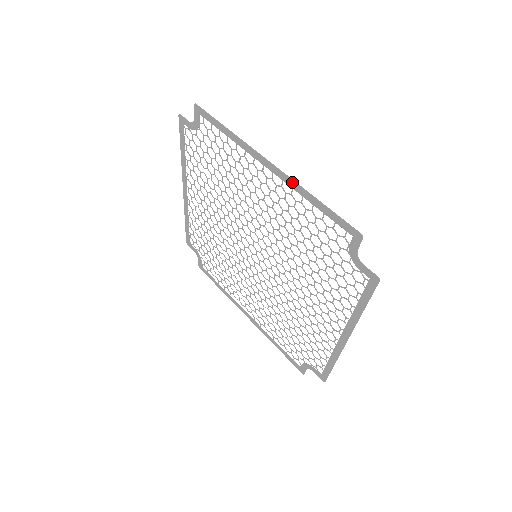
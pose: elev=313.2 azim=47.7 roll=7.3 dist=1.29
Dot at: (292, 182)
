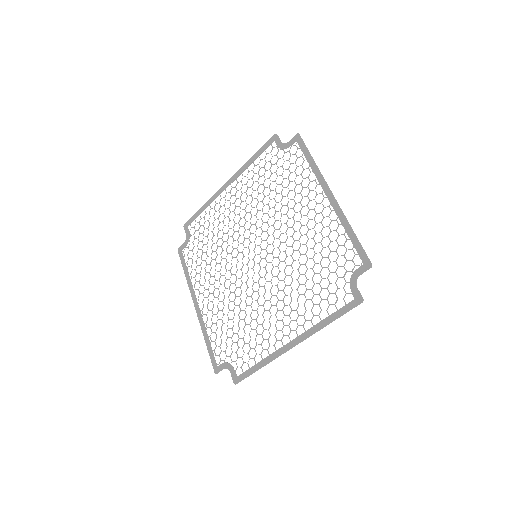
Dot at: (239, 171)
